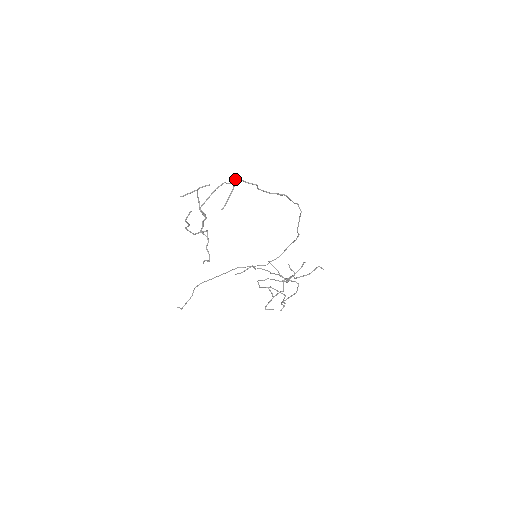
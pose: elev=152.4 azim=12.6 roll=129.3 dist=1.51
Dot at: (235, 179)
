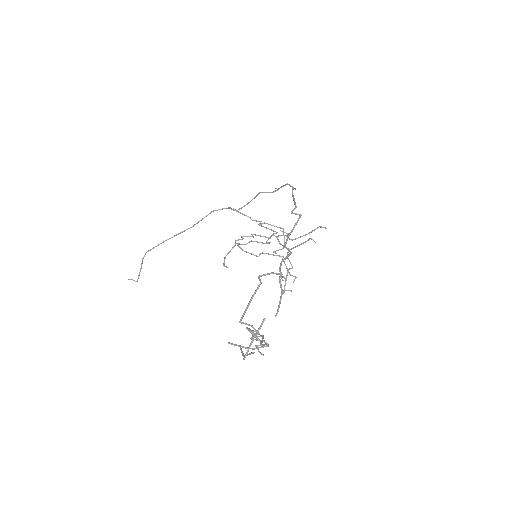
Dot at: (279, 280)
